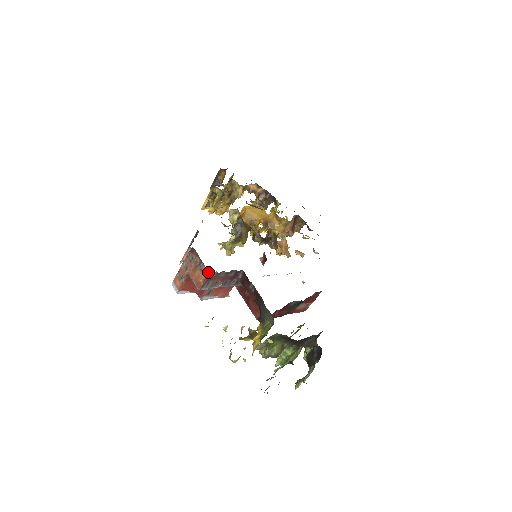
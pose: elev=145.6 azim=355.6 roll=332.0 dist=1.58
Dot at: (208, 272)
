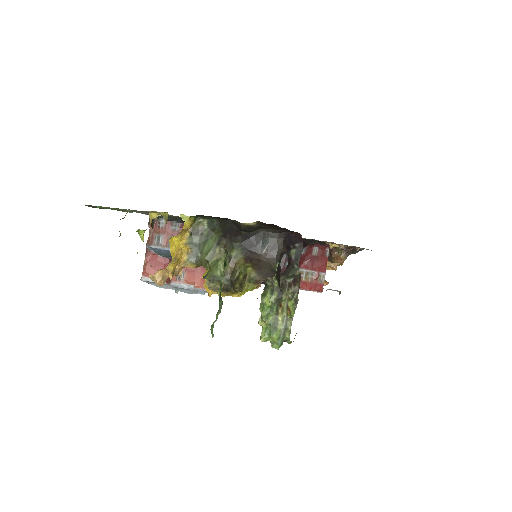
Dot at: occluded
